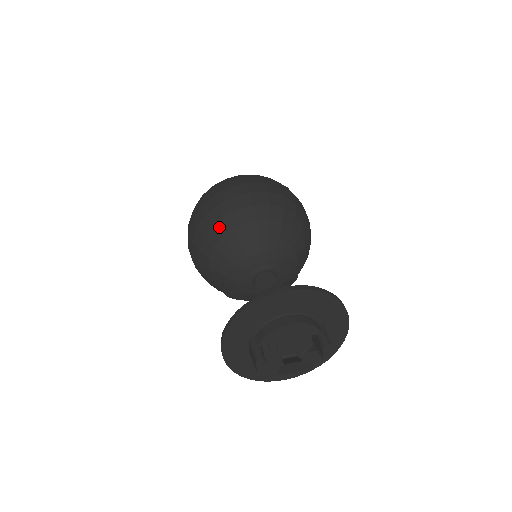
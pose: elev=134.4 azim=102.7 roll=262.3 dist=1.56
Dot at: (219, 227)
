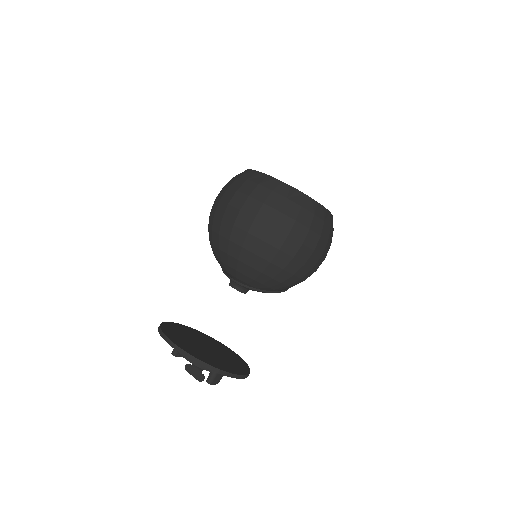
Dot at: (210, 234)
